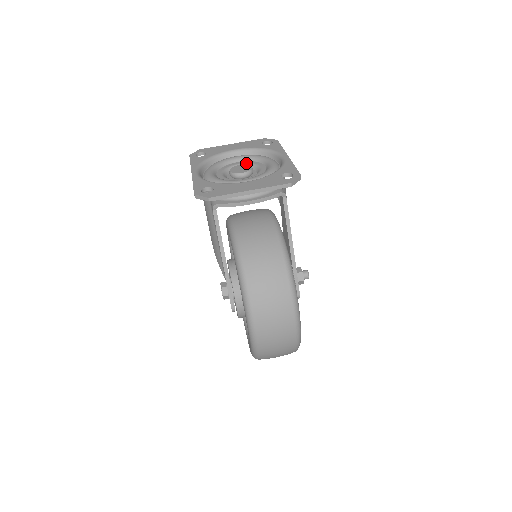
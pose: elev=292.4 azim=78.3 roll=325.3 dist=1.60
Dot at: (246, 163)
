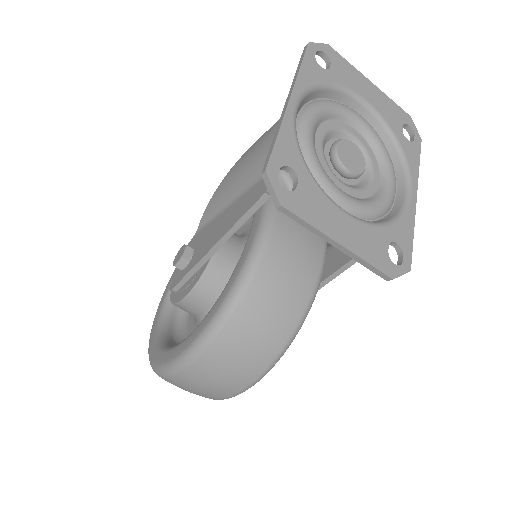
Dot at: (363, 144)
